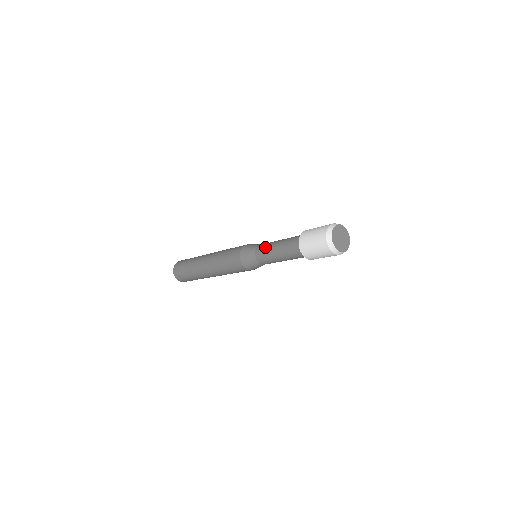
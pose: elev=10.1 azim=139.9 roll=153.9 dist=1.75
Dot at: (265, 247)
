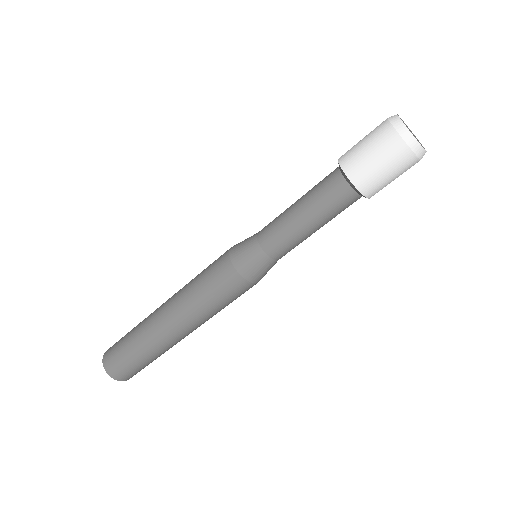
Dot at: (274, 221)
